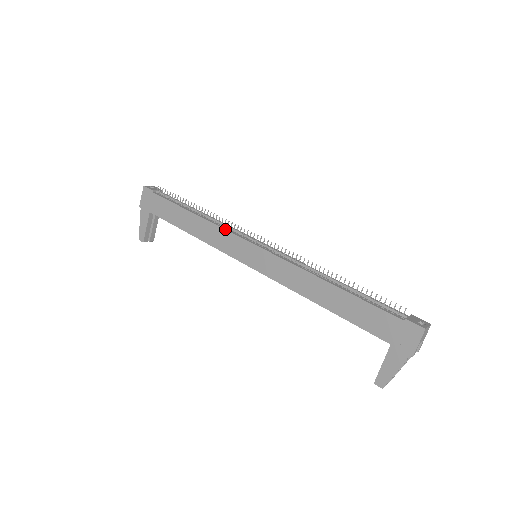
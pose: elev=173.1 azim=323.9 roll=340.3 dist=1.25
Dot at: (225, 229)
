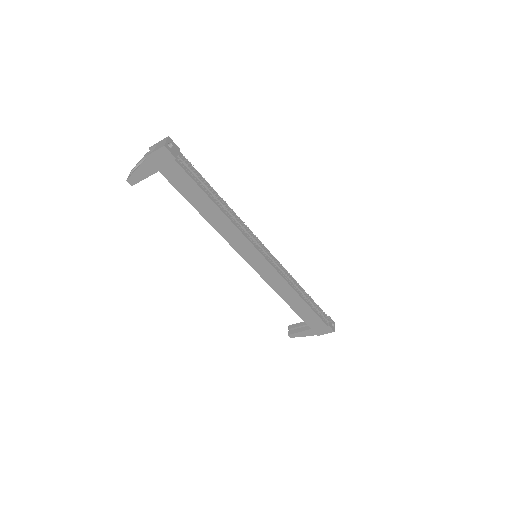
Dot at: (245, 236)
